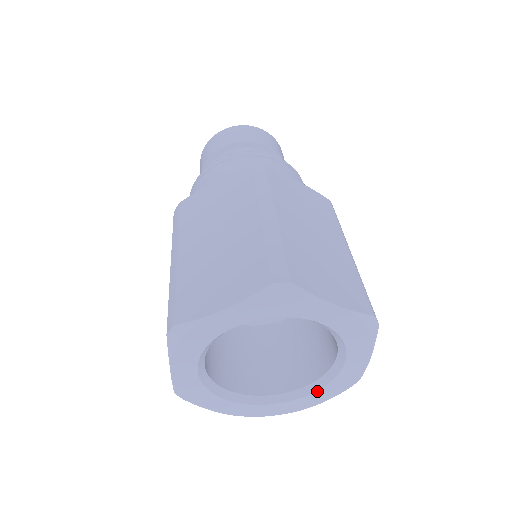
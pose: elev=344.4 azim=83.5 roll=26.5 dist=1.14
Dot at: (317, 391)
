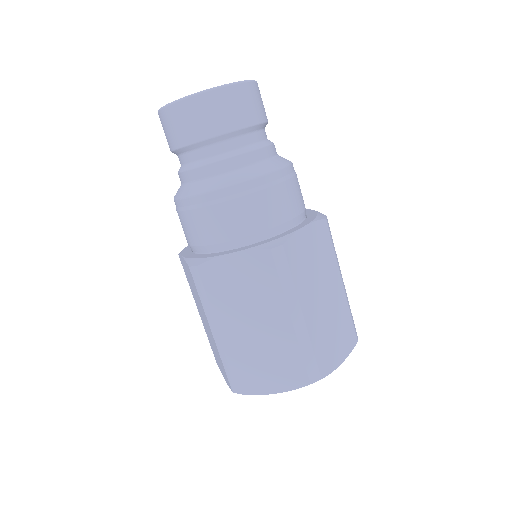
Dot at: occluded
